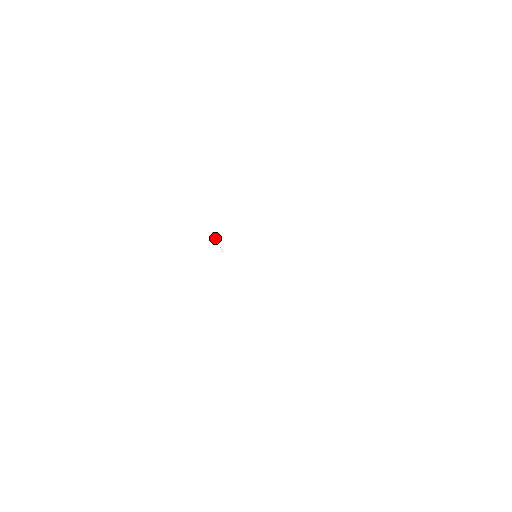
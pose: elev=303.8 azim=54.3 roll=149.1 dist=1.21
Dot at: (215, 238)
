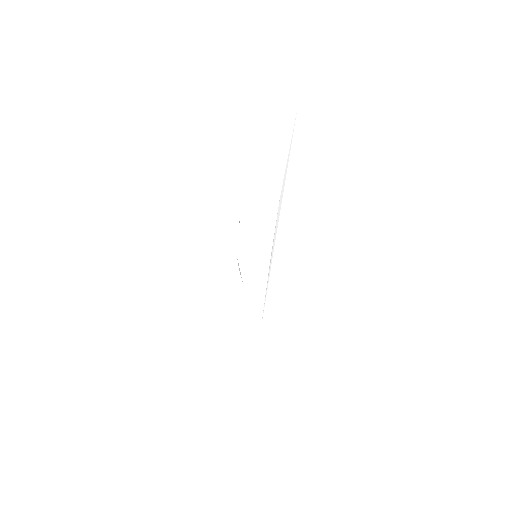
Dot at: occluded
